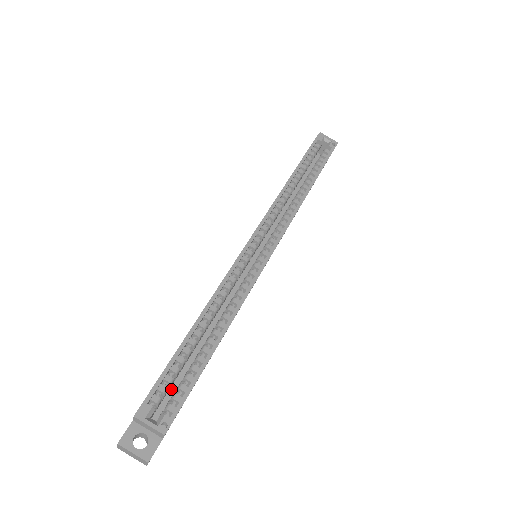
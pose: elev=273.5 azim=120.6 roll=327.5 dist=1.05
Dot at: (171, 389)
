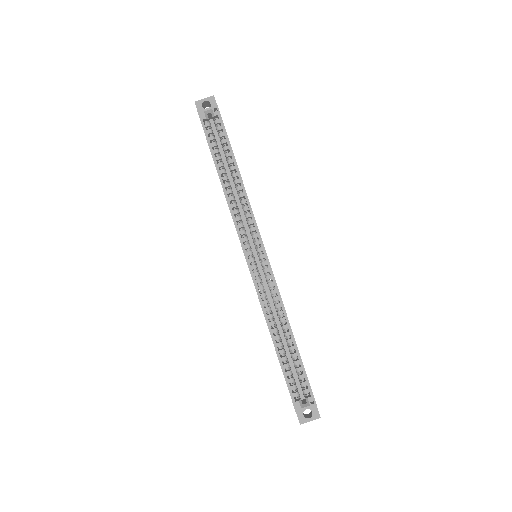
Dot at: (294, 376)
